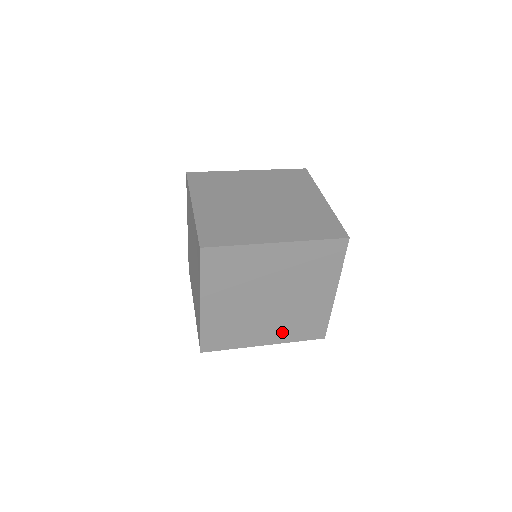
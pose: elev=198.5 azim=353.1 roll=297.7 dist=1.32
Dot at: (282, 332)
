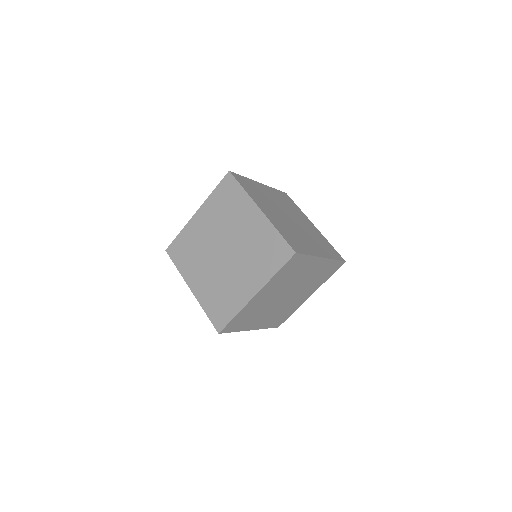
Dot at: (313, 287)
